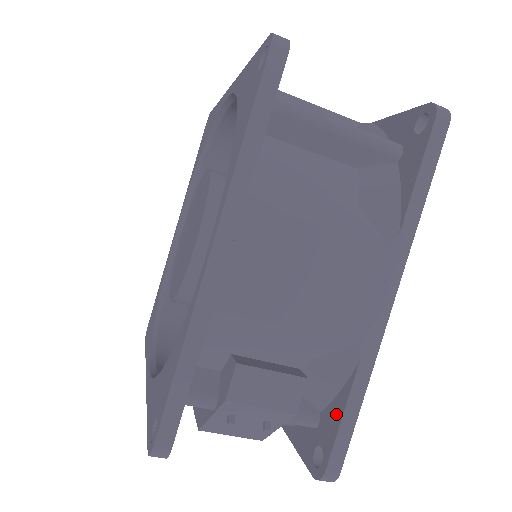
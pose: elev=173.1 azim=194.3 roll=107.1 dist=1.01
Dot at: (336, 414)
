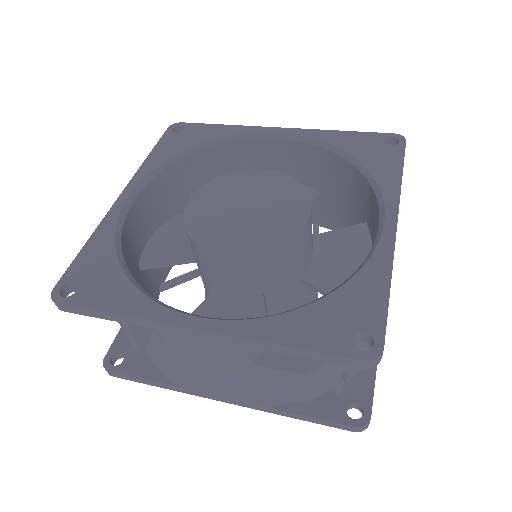
Dot at: (367, 376)
